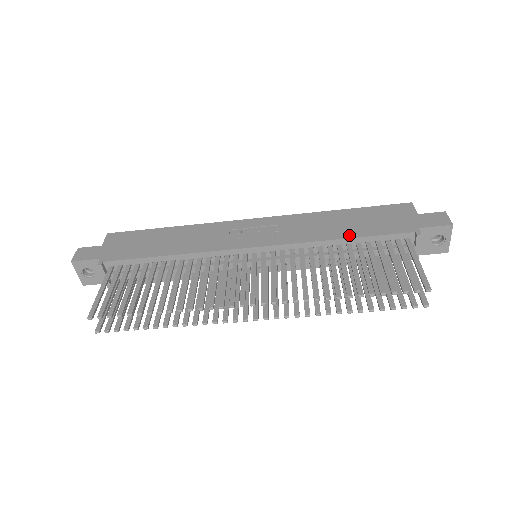
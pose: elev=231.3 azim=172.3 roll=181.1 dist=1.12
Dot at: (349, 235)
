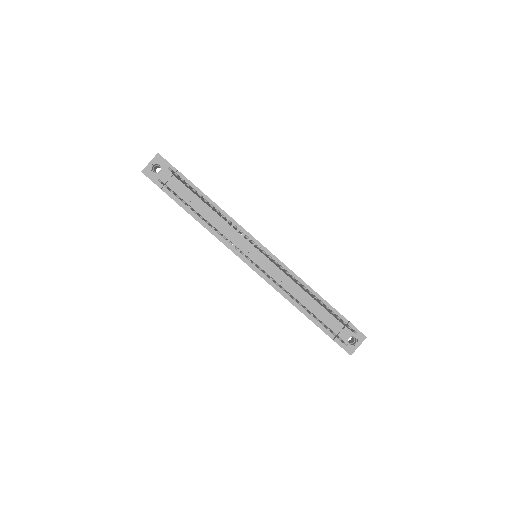
Dot at: occluded
